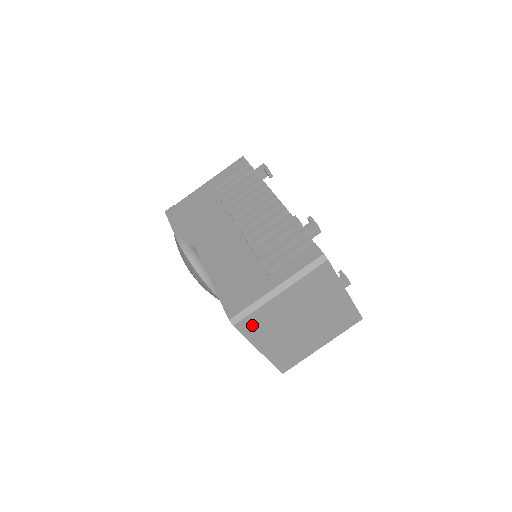
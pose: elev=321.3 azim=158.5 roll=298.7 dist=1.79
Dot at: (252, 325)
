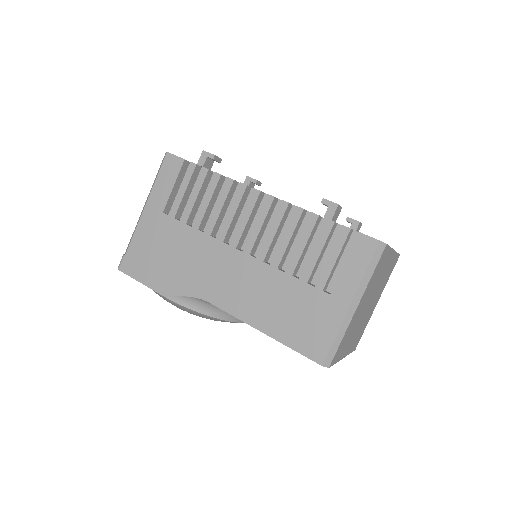
Dot at: (339, 350)
